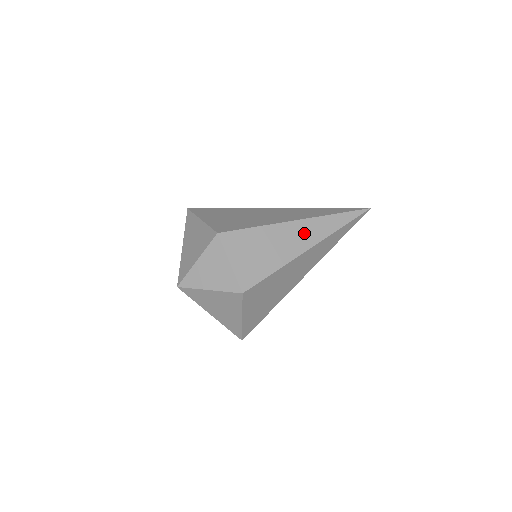
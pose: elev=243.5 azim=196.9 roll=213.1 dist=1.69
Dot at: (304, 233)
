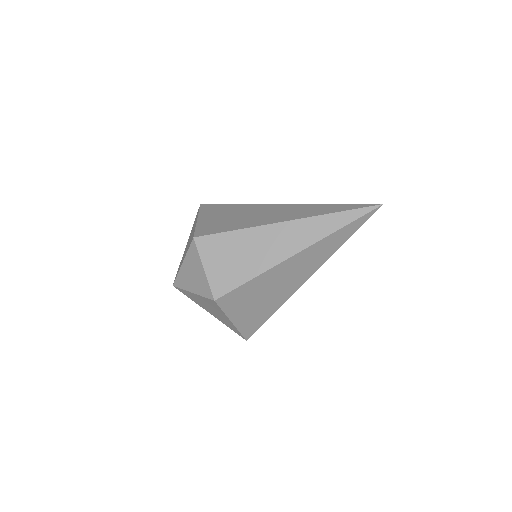
Dot at: (290, 236)
